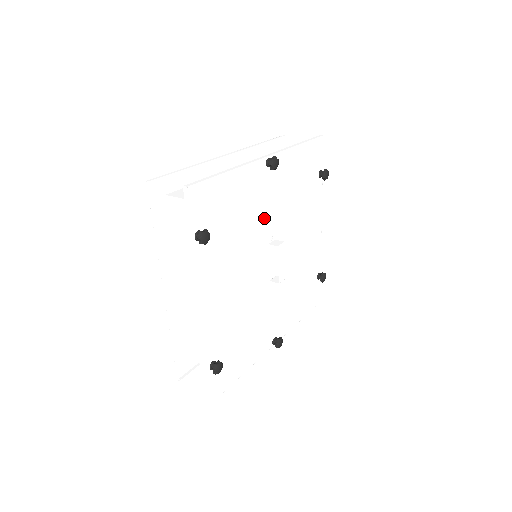
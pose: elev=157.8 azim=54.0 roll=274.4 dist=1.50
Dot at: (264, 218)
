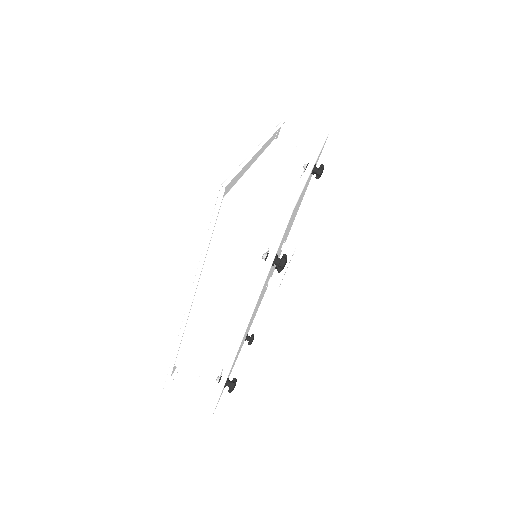
Dot at: occluded
